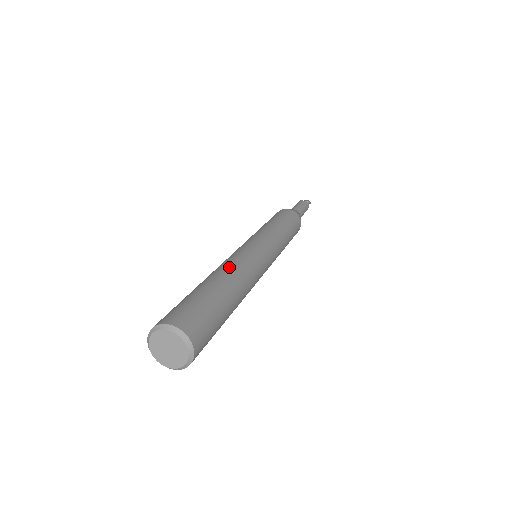
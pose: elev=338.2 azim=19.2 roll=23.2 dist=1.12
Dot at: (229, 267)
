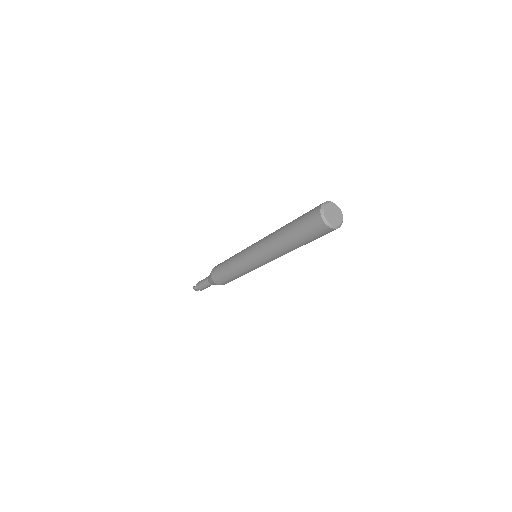
Dot at: occluded
